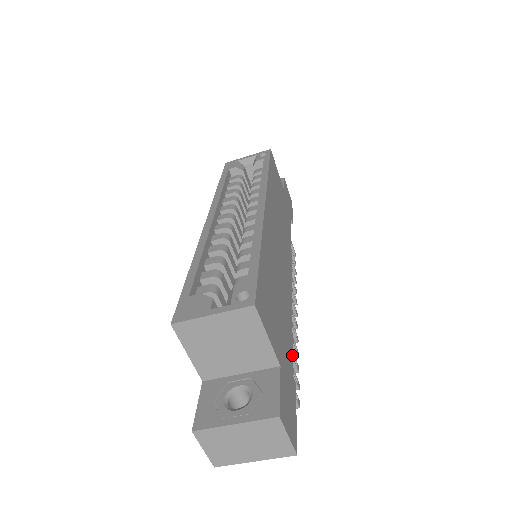
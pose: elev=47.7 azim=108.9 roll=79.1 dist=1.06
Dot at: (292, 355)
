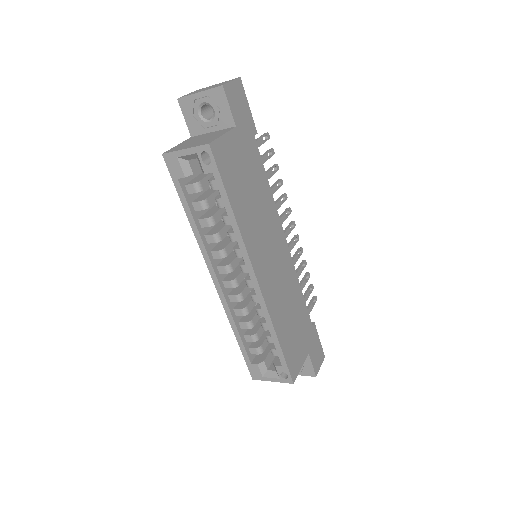
Dot at: (308, 314)
